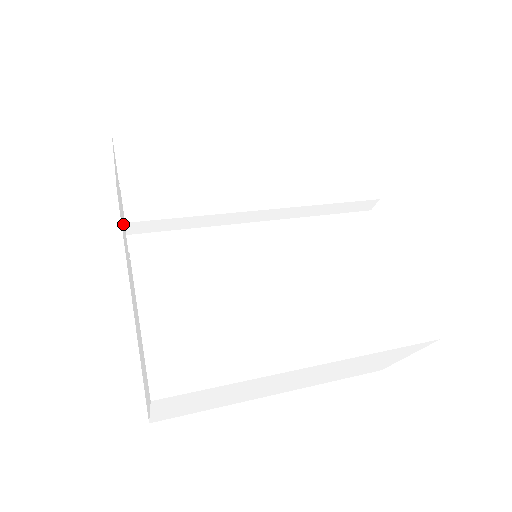
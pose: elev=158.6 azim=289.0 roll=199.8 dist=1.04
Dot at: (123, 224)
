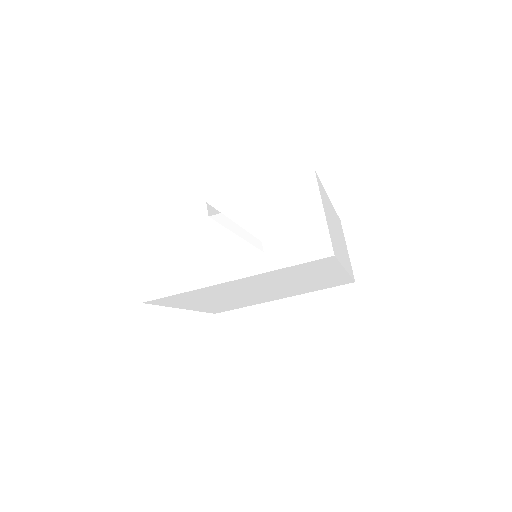
Dot at: (192, 241)
